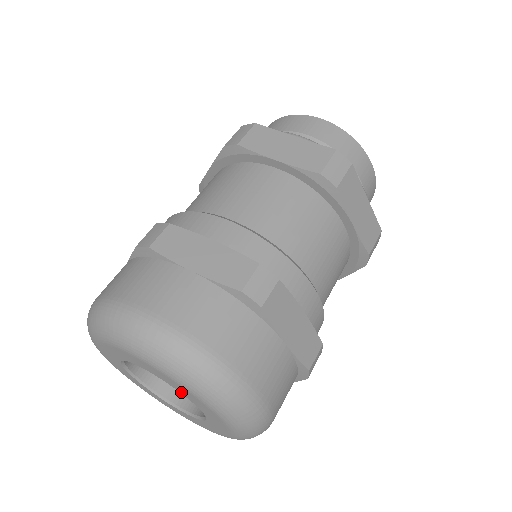
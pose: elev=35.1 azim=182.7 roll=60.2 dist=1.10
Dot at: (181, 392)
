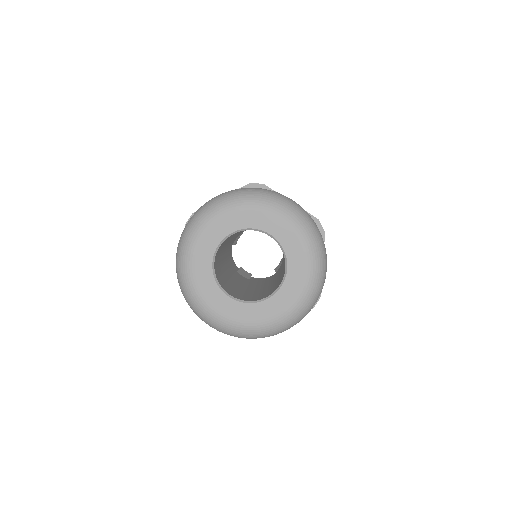
Dot at: (287, 251)
